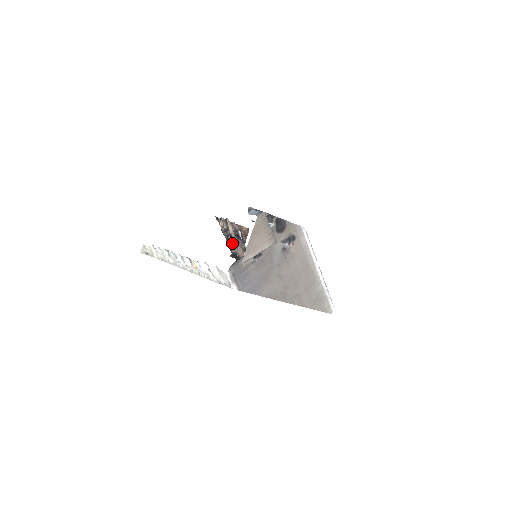
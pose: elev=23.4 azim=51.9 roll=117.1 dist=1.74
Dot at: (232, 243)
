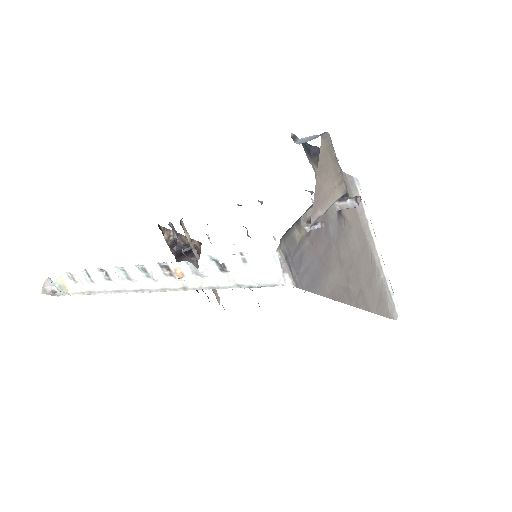
Dot at: occluded
